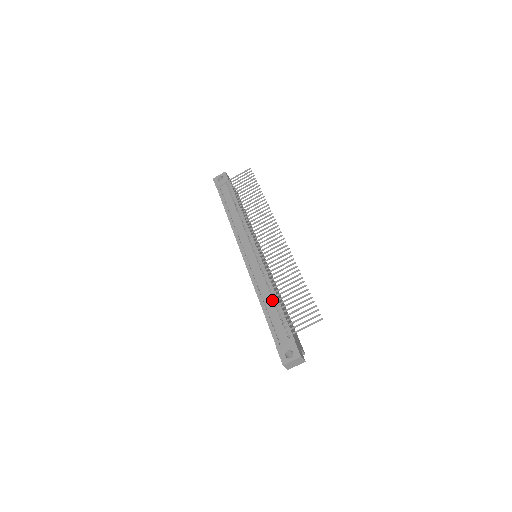
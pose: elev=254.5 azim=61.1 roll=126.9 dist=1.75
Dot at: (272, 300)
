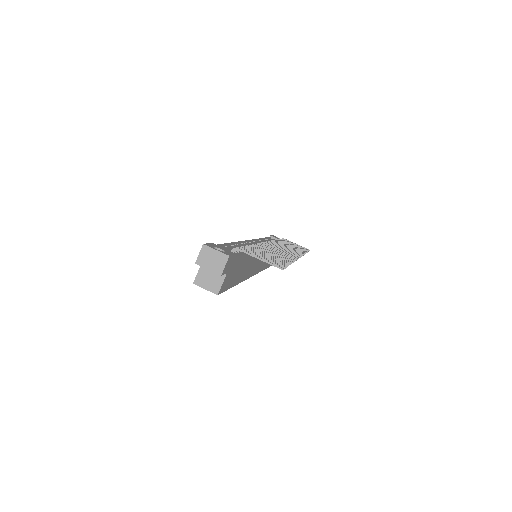
Dot at: occluded
